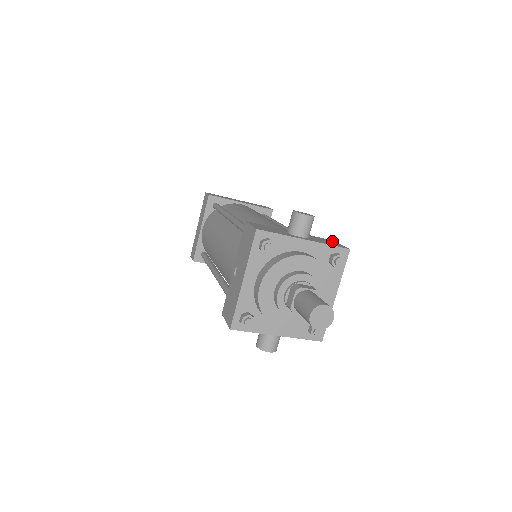
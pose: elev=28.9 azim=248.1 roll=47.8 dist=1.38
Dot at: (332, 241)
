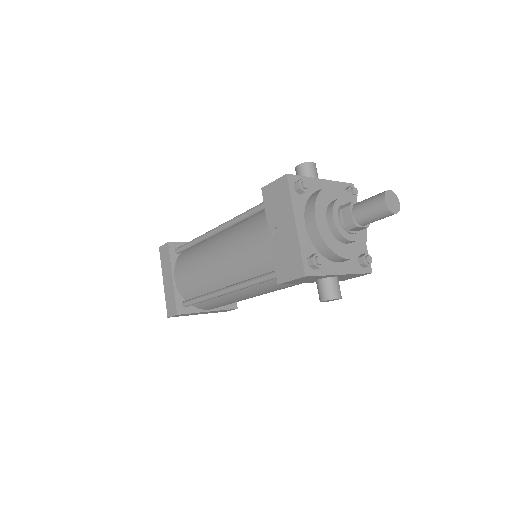
Dot at: occluded
